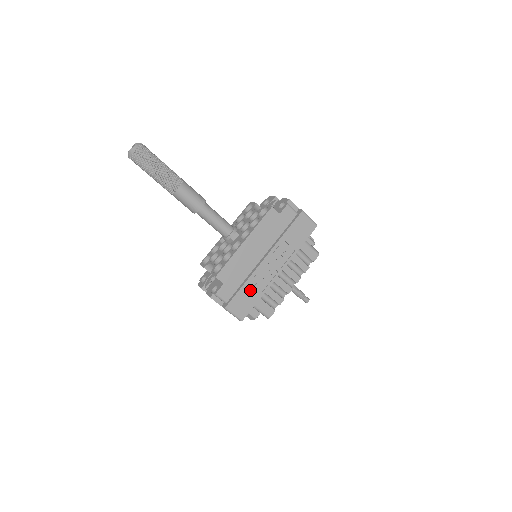
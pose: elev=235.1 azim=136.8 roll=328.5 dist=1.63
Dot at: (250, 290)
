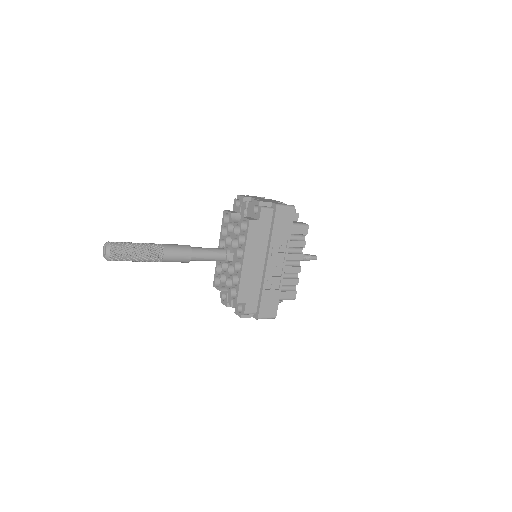
Dot at: (269, 293)
